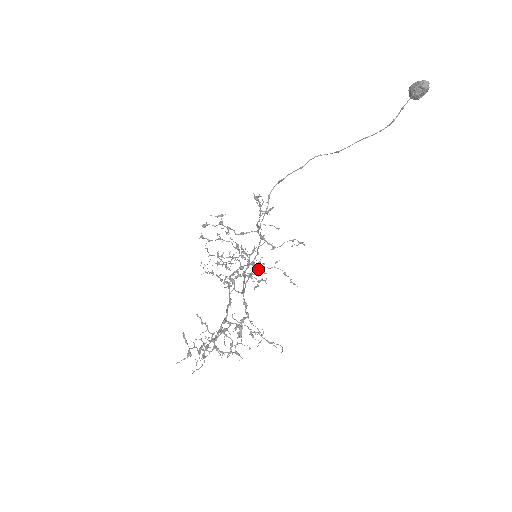
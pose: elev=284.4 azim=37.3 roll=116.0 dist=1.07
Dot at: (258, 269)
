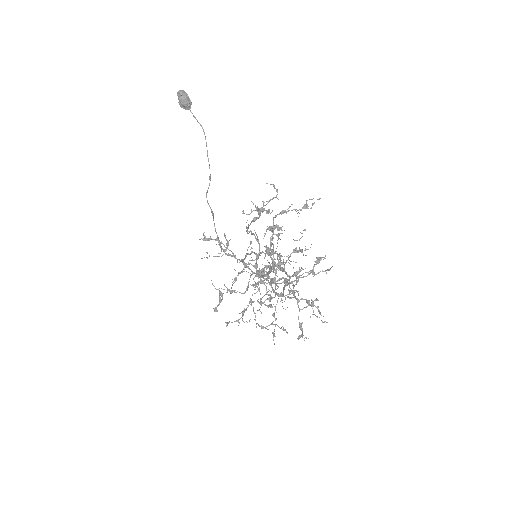
Dot at: occluded
